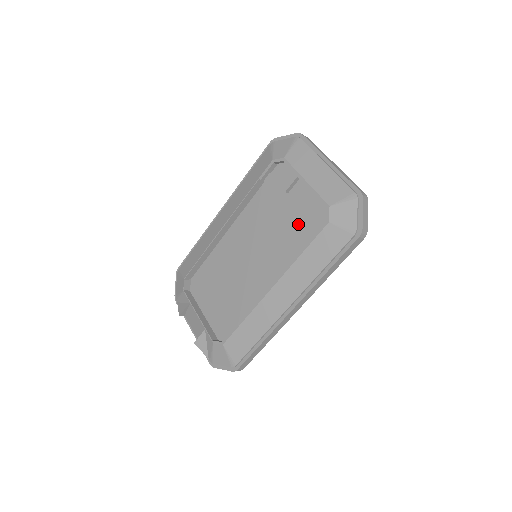
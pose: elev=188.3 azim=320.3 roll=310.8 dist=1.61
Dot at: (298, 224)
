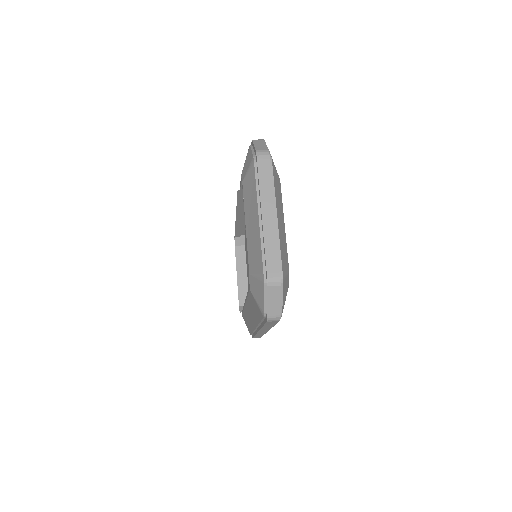
Dot at: occluded
